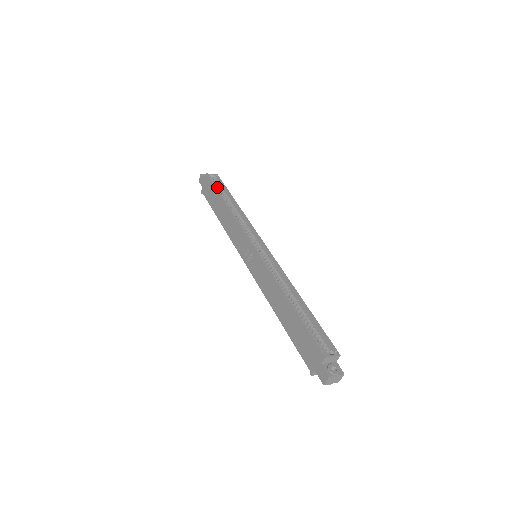
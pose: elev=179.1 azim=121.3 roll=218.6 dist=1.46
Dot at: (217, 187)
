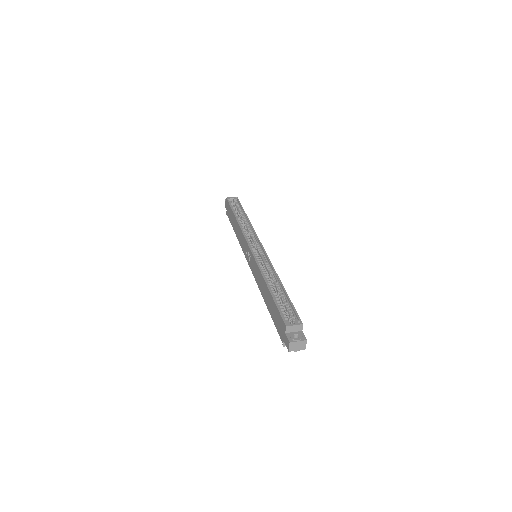
Dot at: (234, 207)
